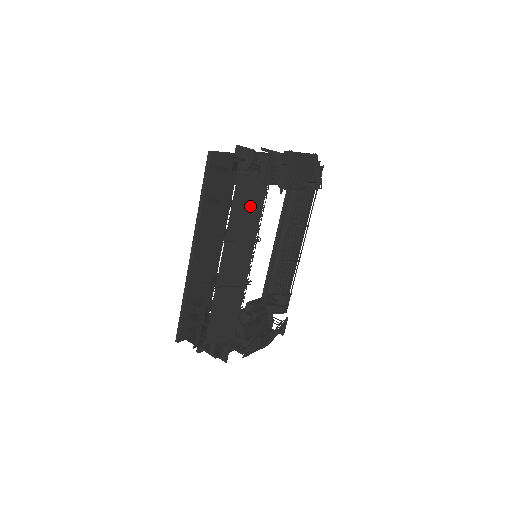
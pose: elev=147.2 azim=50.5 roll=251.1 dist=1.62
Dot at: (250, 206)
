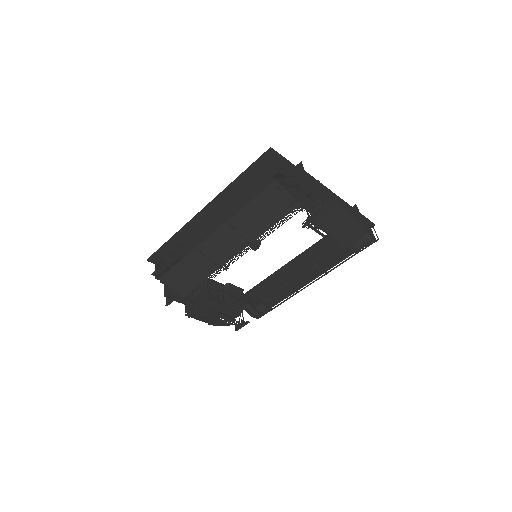
Dot at: (266, 214)
